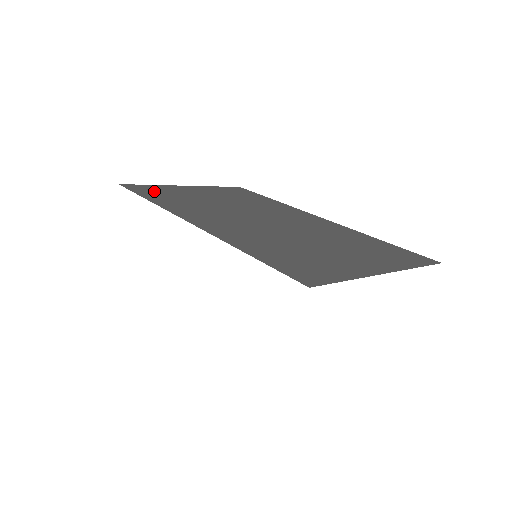
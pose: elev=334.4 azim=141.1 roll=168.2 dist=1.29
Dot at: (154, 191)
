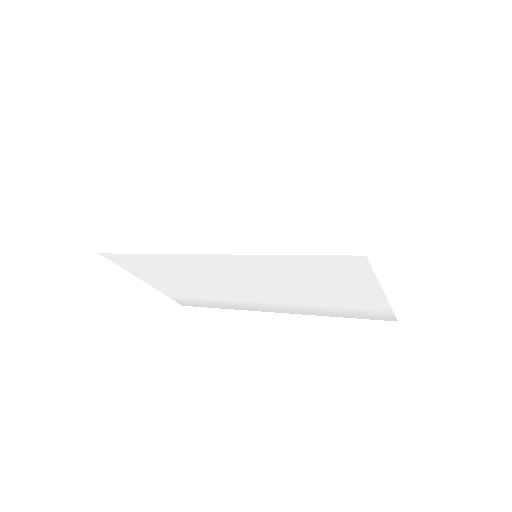
Dot at: occluded
